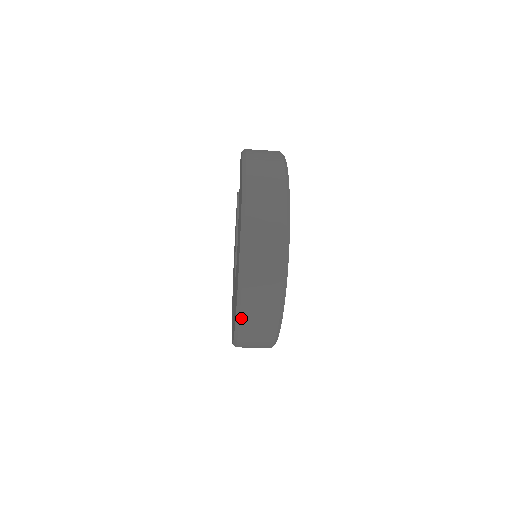
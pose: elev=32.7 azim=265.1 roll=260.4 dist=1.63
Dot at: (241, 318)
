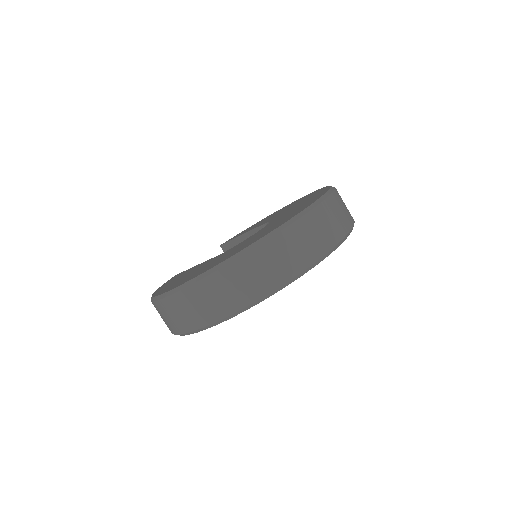
Dot at: (335, 192)
